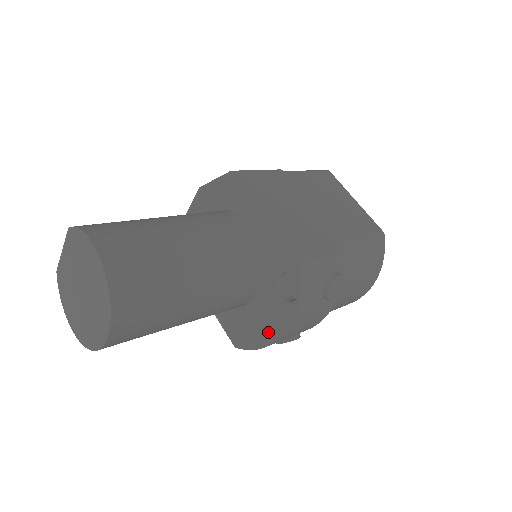
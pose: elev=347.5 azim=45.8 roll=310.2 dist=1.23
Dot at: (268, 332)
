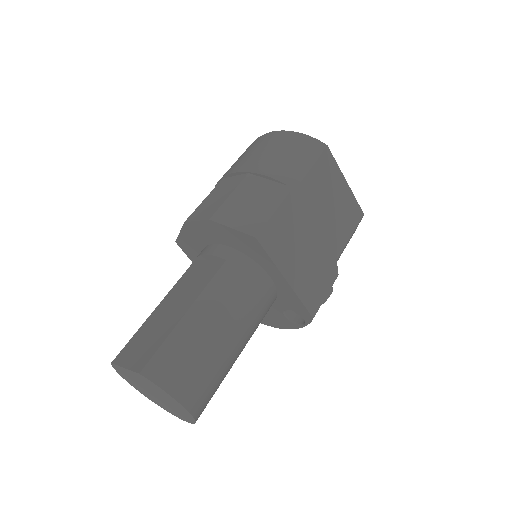
Dot at: (268, 321)
